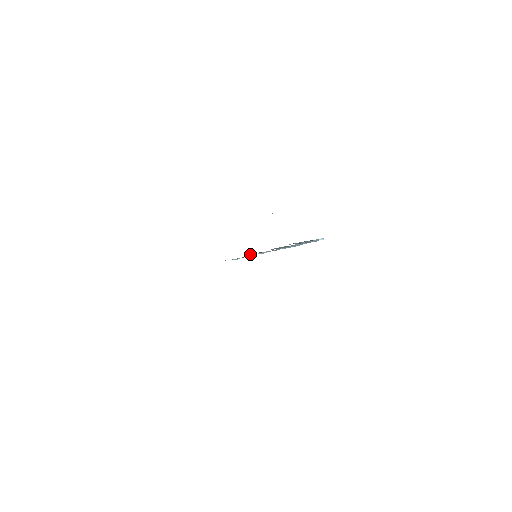
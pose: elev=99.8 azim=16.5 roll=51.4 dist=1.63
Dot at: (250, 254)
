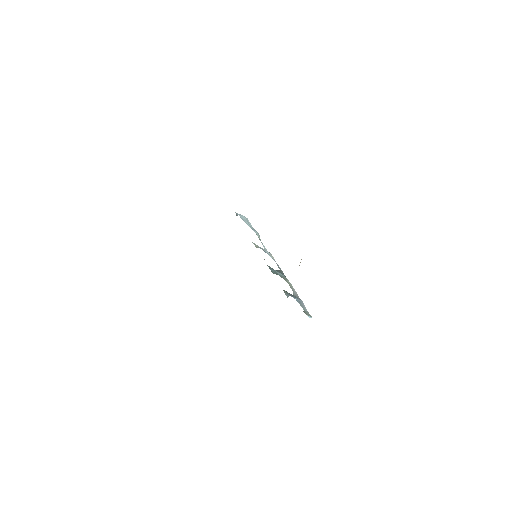
Dot at: occluded
